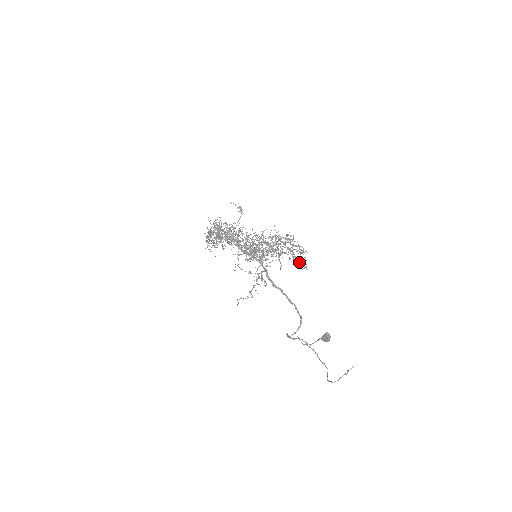
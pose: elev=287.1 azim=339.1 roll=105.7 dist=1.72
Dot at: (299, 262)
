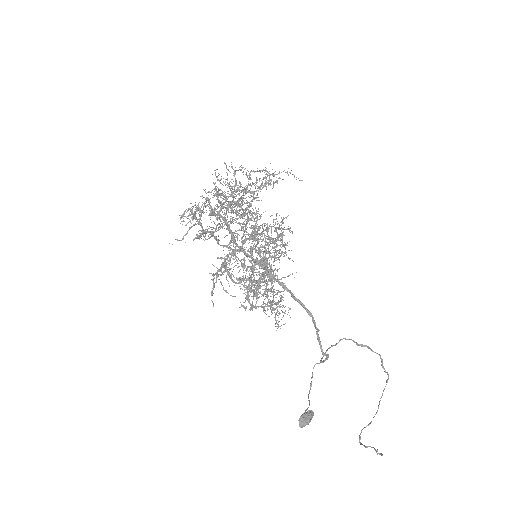
Dot at: (274, 312)
